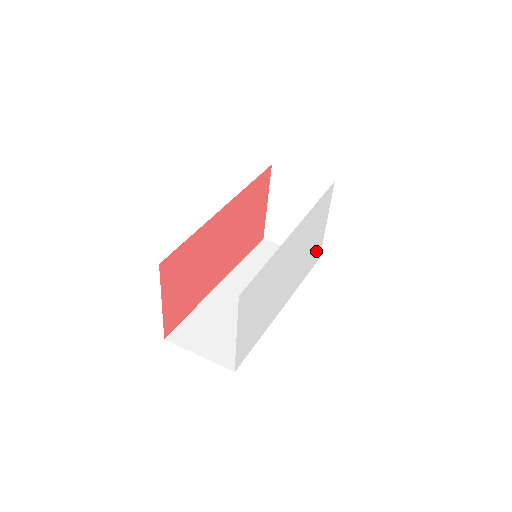
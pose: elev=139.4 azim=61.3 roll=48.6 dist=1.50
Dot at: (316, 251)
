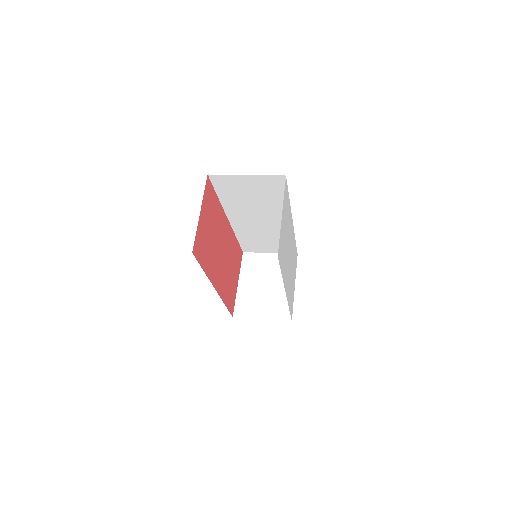
Dot at: (292, 301)
